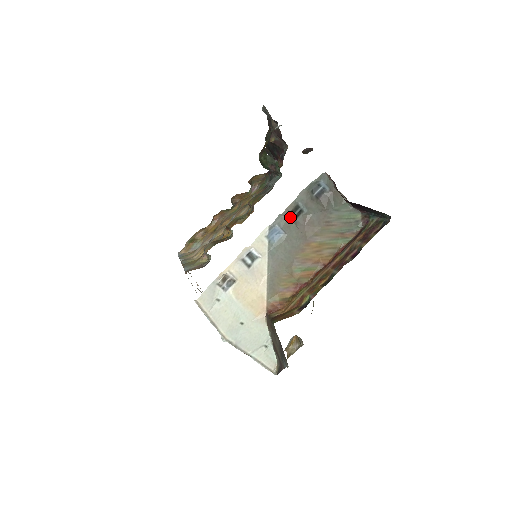
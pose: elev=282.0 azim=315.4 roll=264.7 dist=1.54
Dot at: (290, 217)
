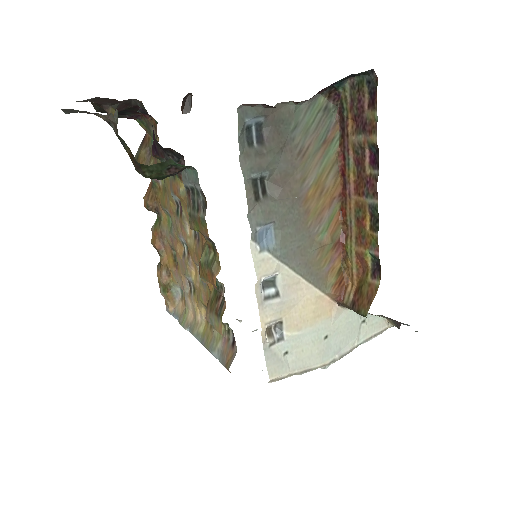
Dot at: (260, 202)
